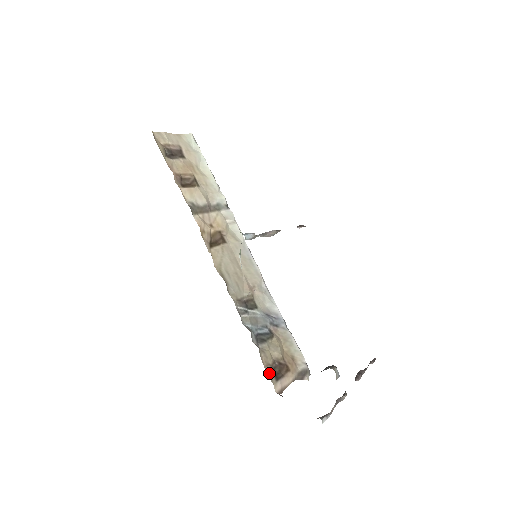
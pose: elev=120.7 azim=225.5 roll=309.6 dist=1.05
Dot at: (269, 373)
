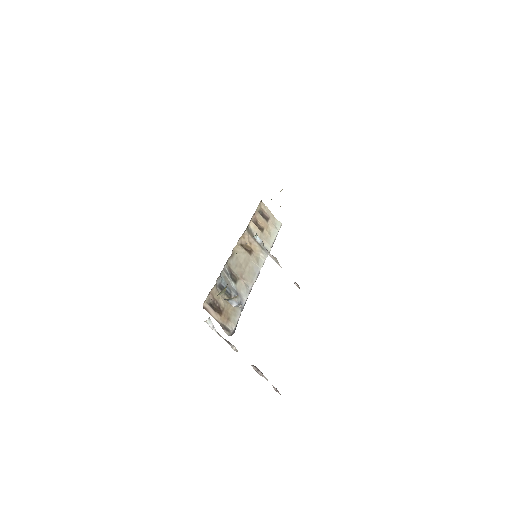
Dot at: (209, 297)
